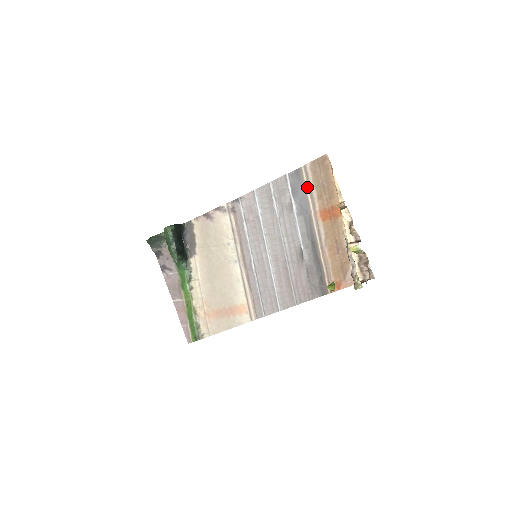
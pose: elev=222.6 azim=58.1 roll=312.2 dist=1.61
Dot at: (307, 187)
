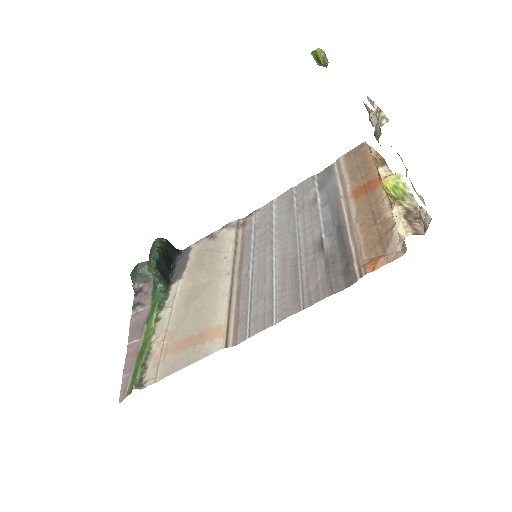
Dot at: (338, 177)
